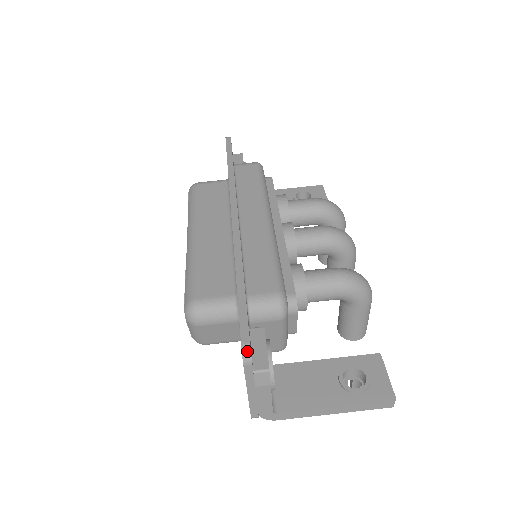
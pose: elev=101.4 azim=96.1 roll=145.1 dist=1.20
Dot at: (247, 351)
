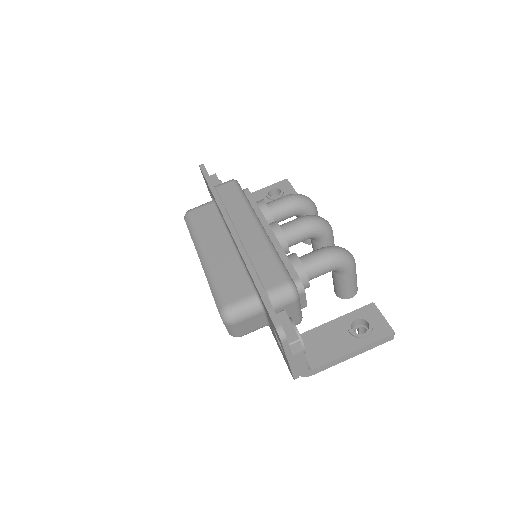
Dot at: (281, 331)
